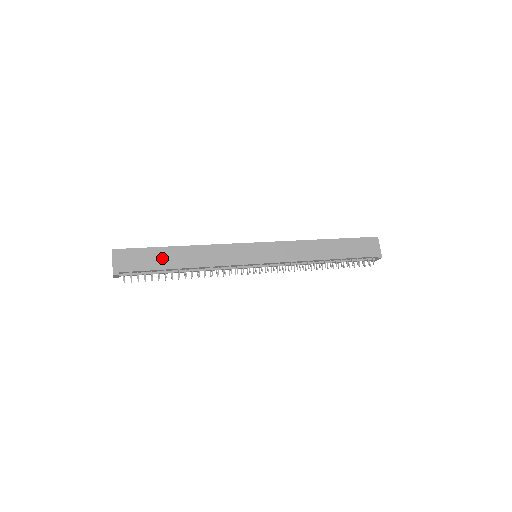
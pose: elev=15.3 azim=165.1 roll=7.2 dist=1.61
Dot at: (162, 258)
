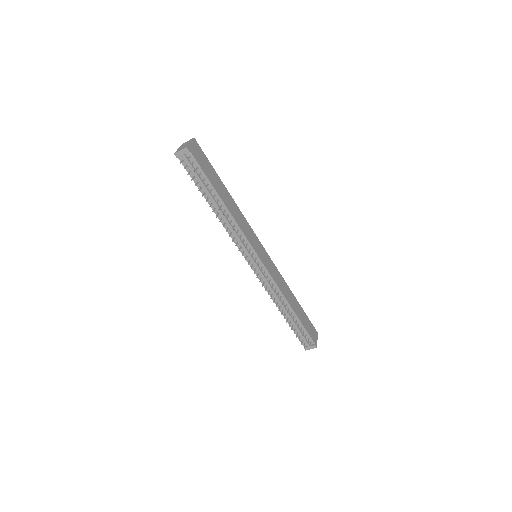
Dot at: (216, 181)
